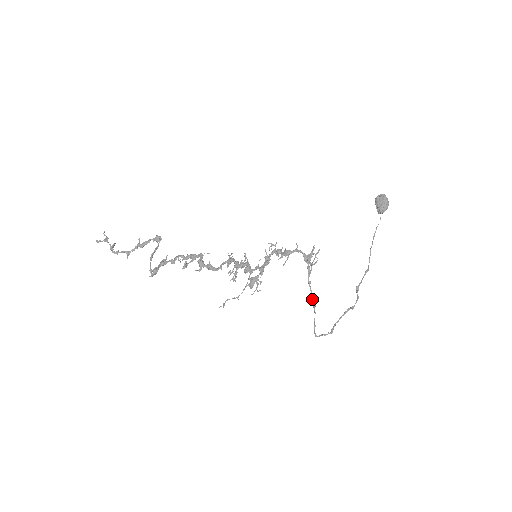
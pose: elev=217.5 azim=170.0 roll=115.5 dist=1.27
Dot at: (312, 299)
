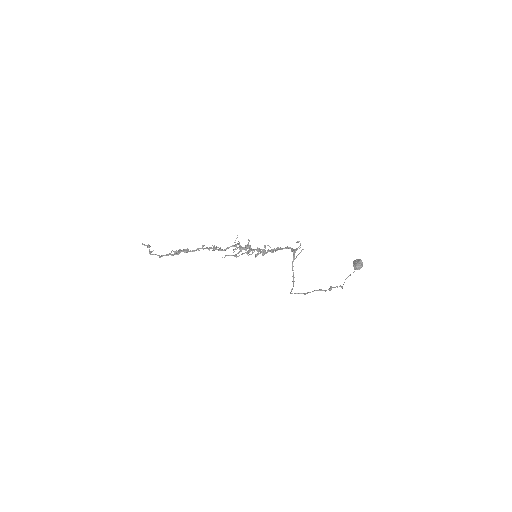
Dot at: (293, 278)
